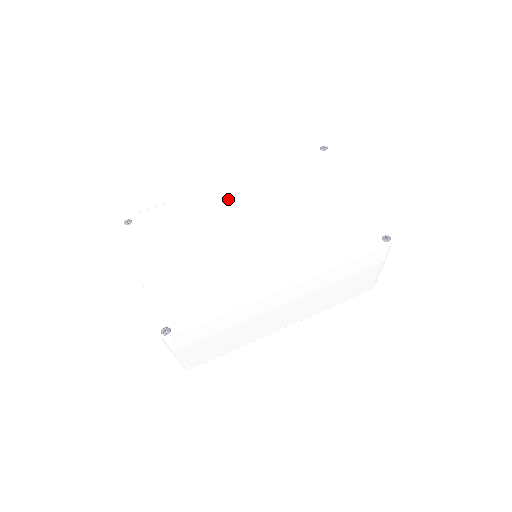
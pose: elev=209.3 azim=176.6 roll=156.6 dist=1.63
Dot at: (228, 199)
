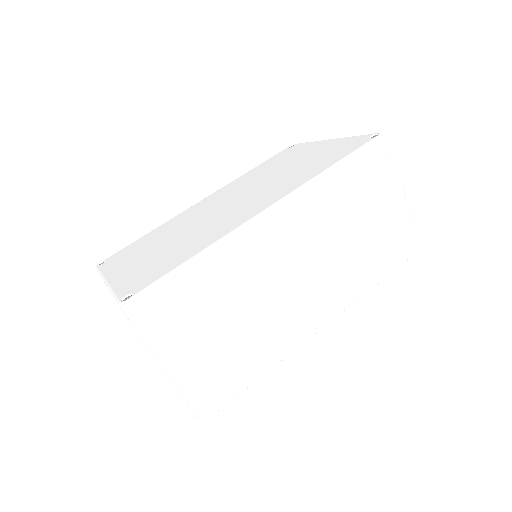
Dot at: (202, 206)
